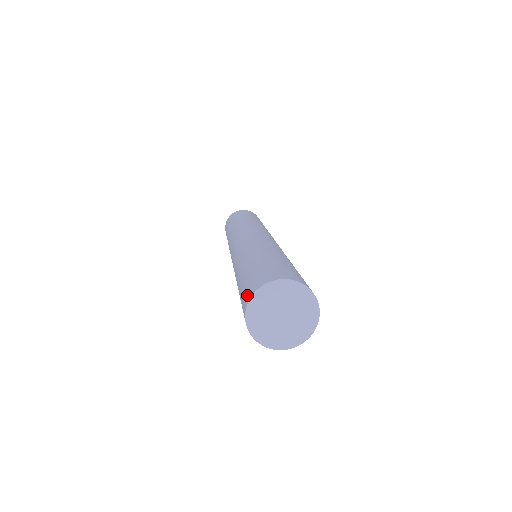
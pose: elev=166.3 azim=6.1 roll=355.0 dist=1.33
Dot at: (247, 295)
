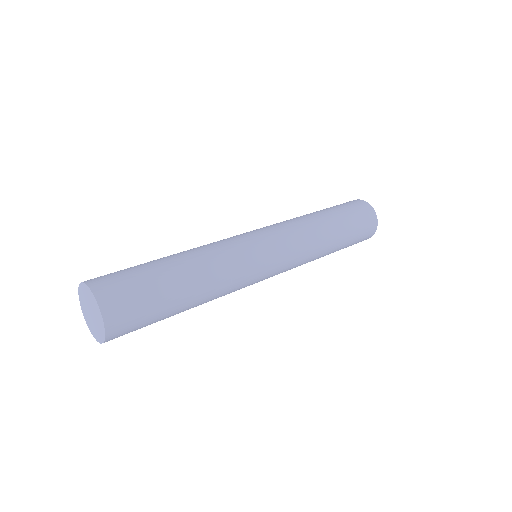
Dot at: (99, 279)
